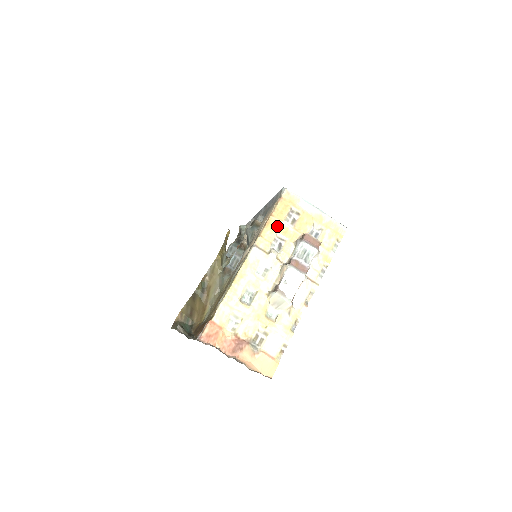
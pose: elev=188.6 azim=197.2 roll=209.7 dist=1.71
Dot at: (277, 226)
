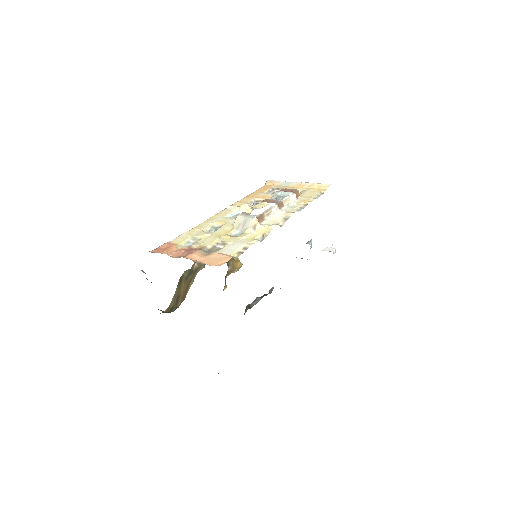
Dot at: (255, 196)
